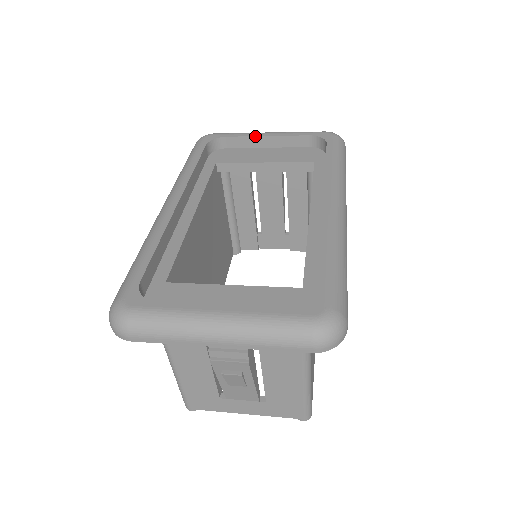
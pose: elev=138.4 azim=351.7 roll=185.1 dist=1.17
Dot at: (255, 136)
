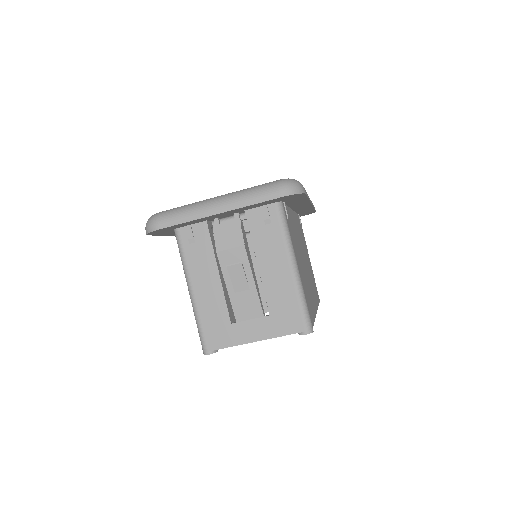
Dot at: occluded
